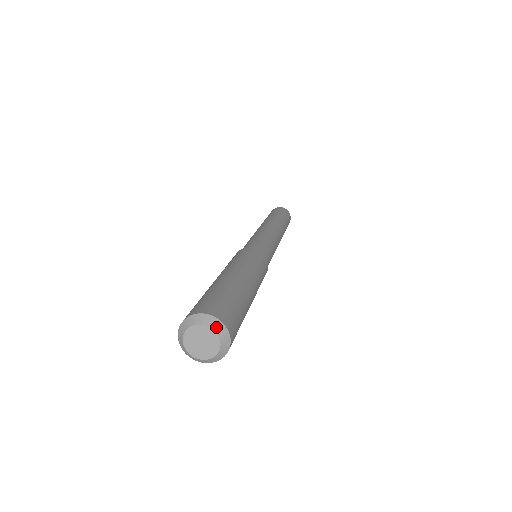
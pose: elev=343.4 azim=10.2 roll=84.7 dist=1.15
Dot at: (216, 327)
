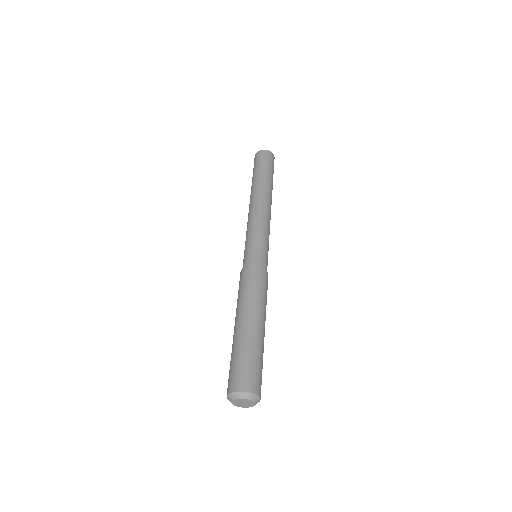
Dot at: (254, 399)
